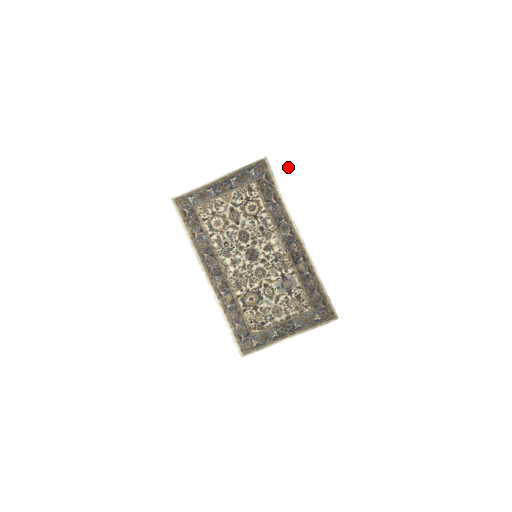
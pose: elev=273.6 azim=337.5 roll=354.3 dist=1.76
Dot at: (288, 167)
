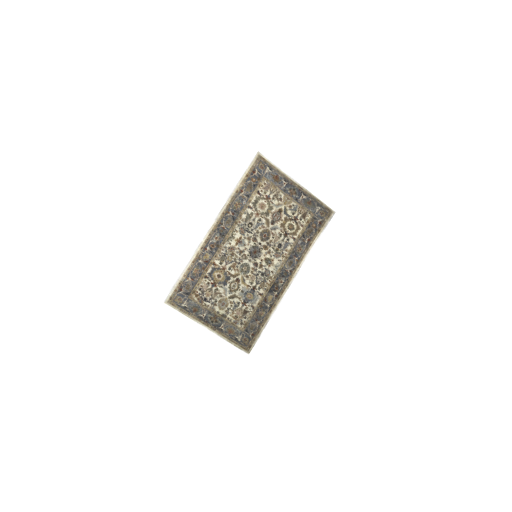
Dot at: (337, 235)
